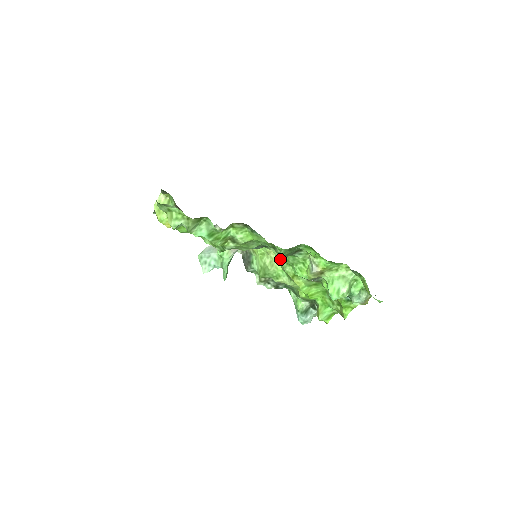
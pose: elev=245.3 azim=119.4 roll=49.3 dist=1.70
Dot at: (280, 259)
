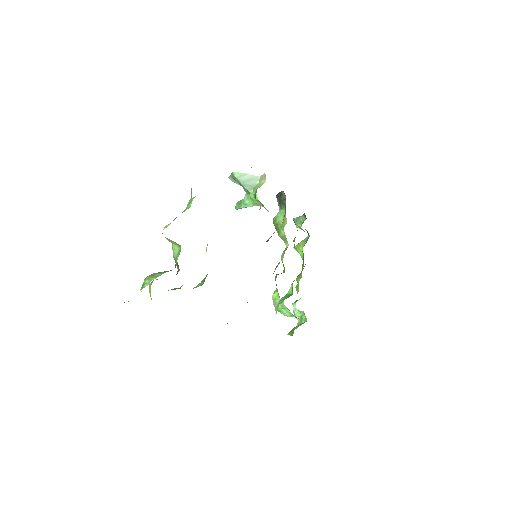
Dot at: occluded
